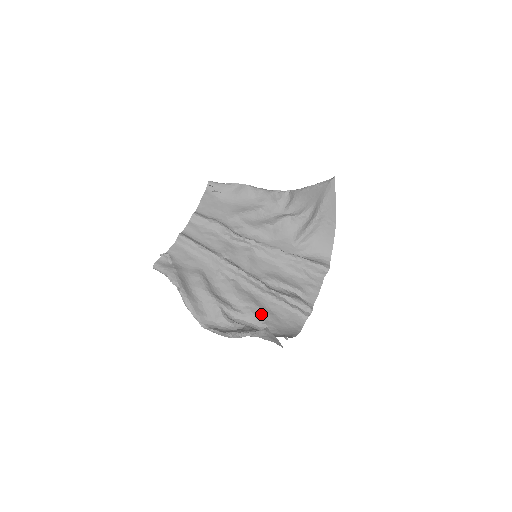
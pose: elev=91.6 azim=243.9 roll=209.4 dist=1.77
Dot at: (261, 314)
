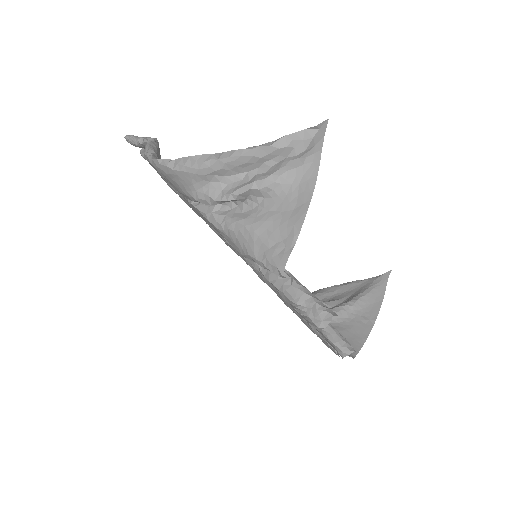
Dot at: occluded
